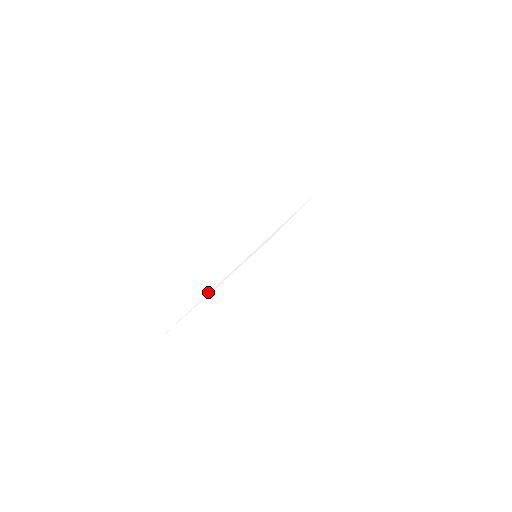
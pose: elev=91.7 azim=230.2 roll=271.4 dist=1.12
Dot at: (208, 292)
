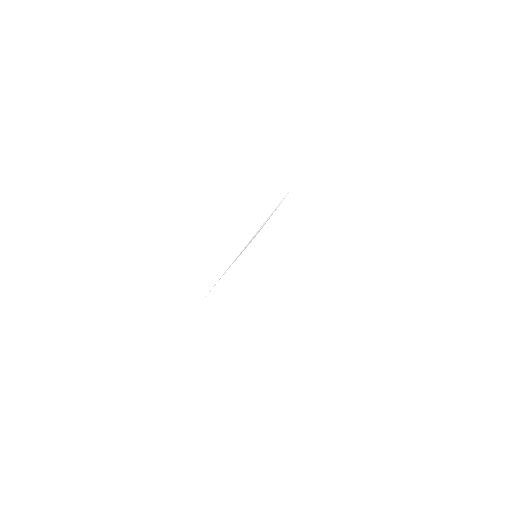
Dot at: (227, 269)
